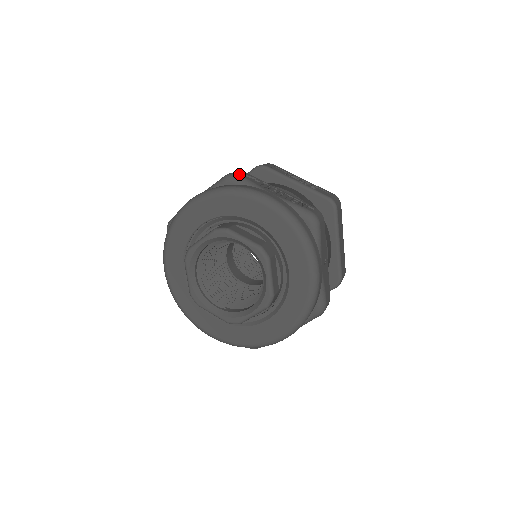
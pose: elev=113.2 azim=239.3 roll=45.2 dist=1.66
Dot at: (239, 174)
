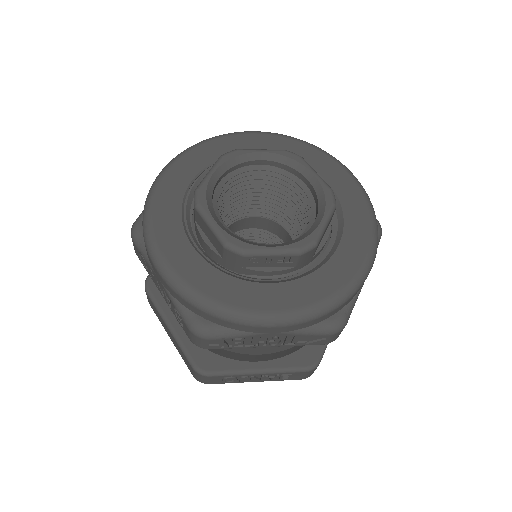
Dot at: occluded
